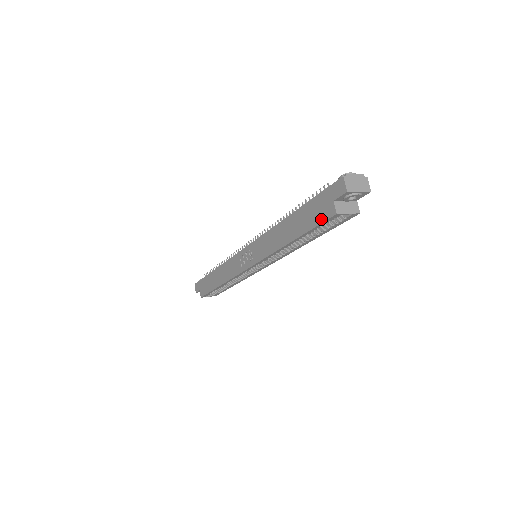
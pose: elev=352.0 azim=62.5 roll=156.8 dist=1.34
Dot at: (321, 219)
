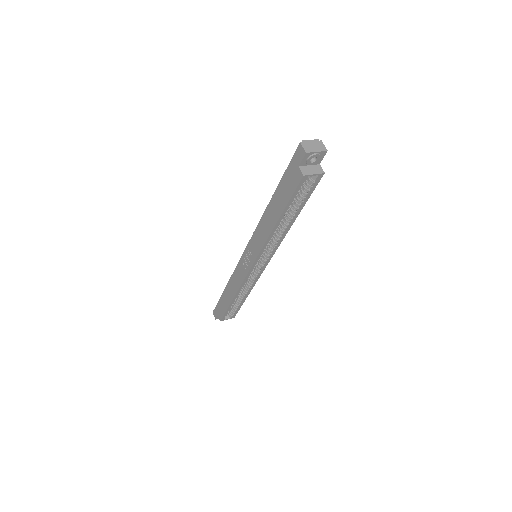
Dot at: (294, 187)
